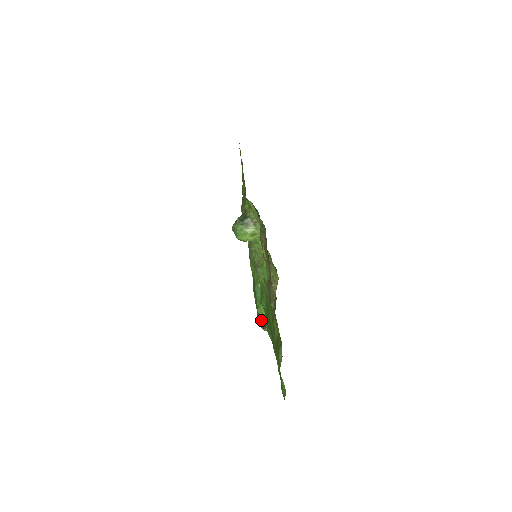
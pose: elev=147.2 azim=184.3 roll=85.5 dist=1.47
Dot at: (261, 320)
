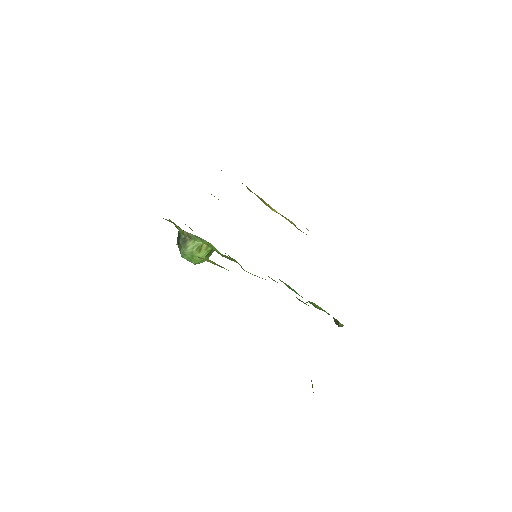
Dot at: occluded
